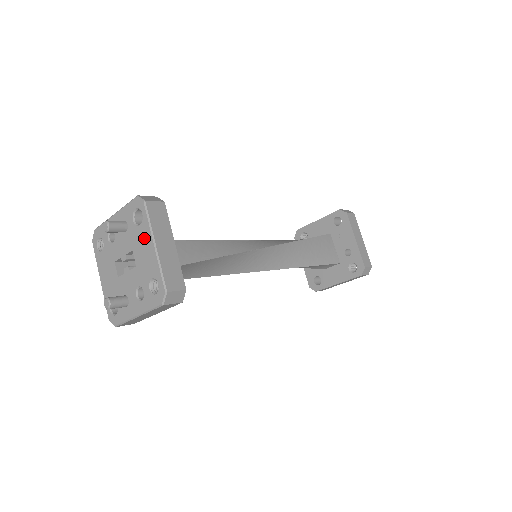
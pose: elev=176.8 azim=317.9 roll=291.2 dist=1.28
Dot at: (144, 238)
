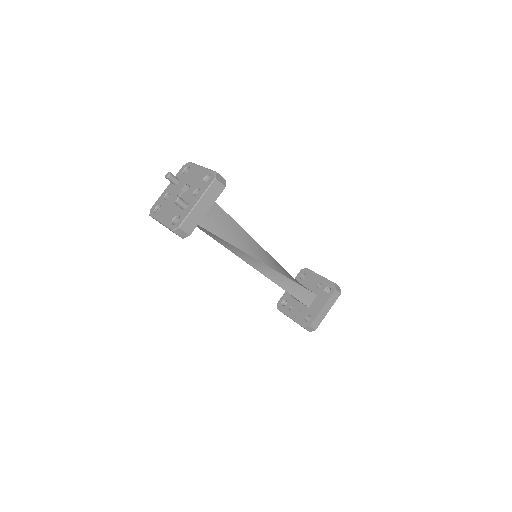
Dot at: (193, 171)
